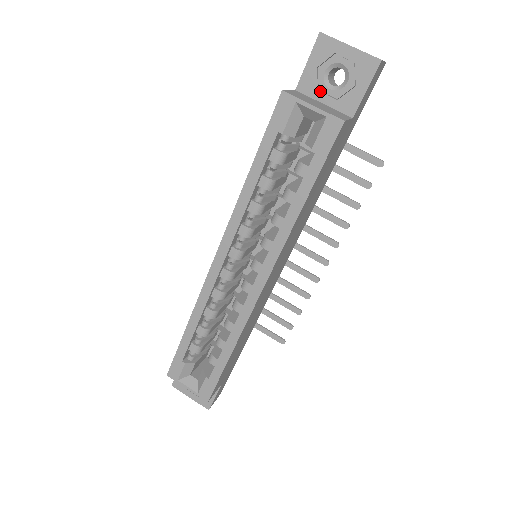
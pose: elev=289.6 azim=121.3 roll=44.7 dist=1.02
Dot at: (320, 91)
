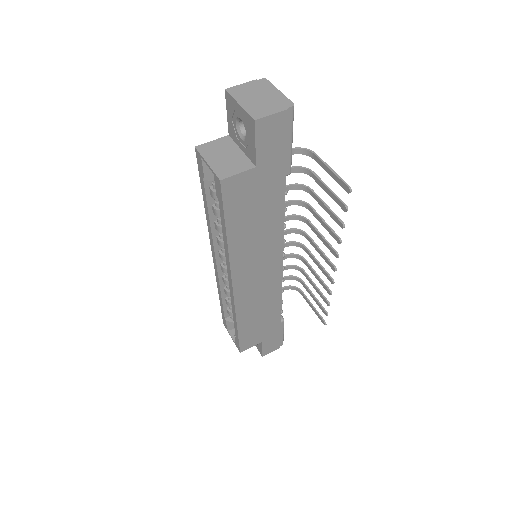
Dot at: (240, 138)
